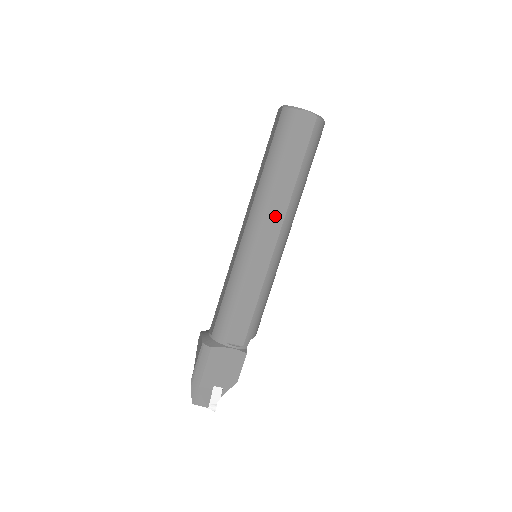
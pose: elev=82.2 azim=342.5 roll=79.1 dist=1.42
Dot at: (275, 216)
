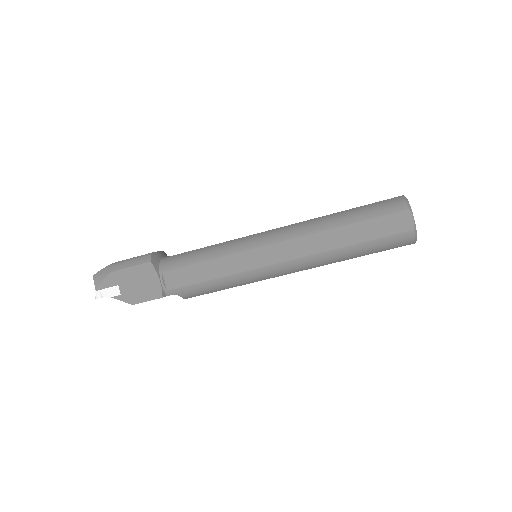
Dot at: (300, 247)
